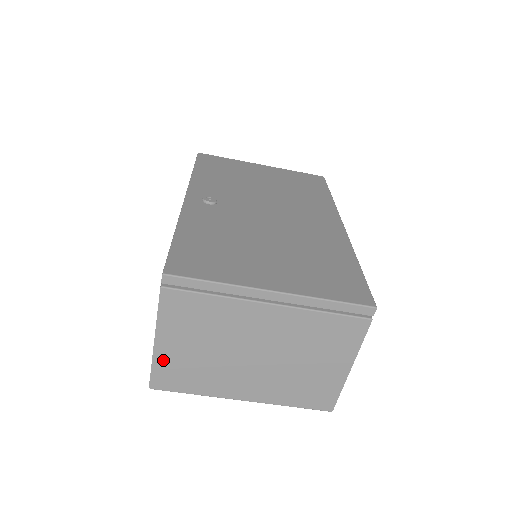
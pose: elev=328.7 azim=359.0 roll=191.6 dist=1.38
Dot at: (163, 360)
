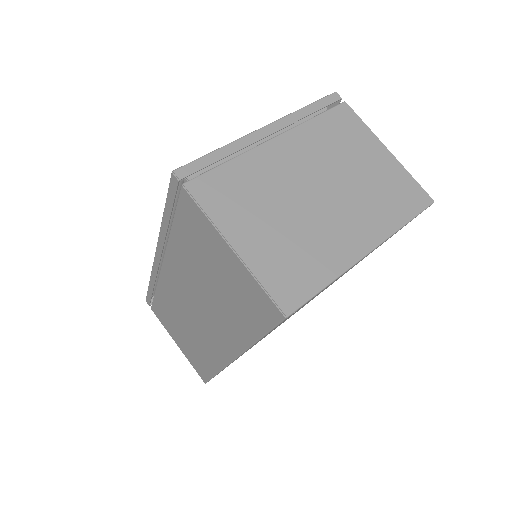
Dot at: (260, 265)
